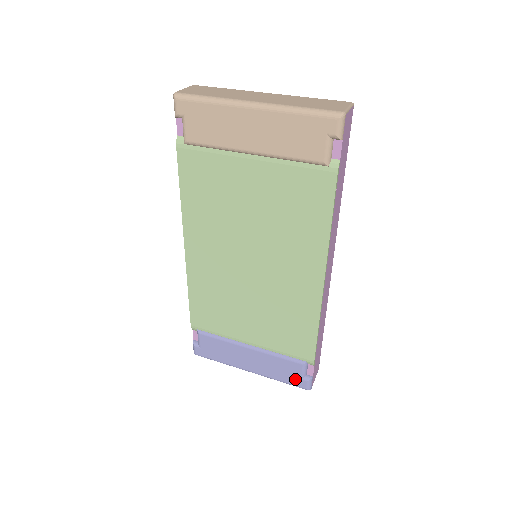
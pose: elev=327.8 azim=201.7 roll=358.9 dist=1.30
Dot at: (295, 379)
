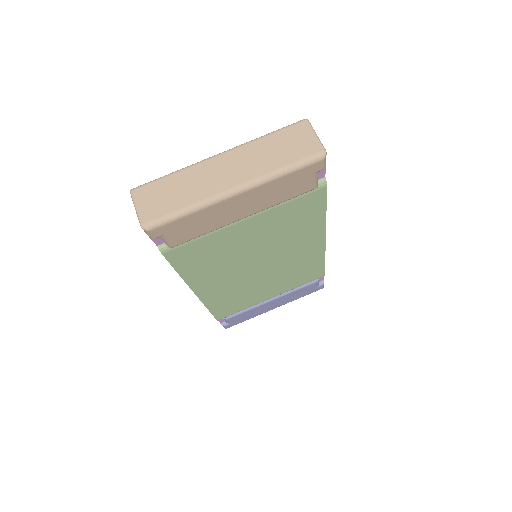
Dot at: (312, 290)
